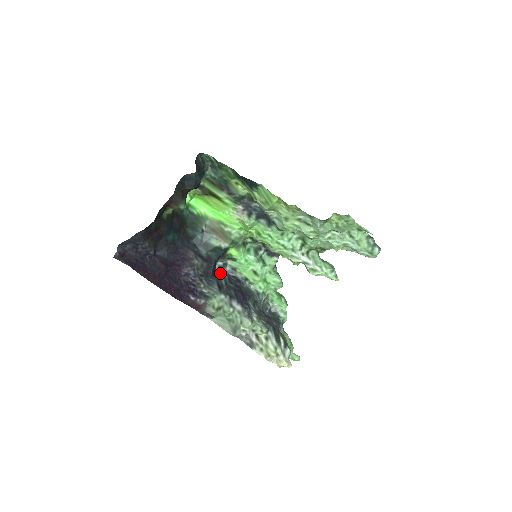
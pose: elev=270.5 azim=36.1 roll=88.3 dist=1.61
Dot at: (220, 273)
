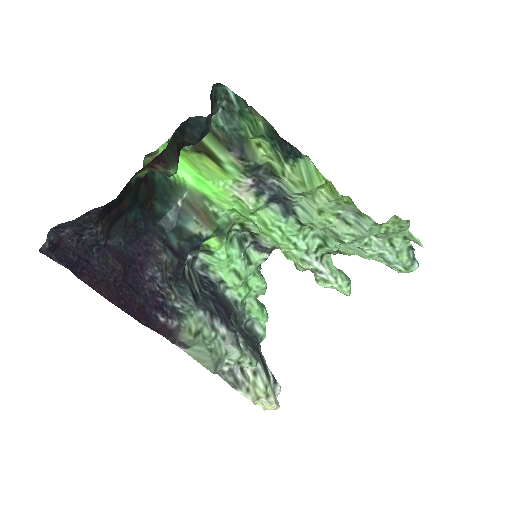
Dot at: (190, 272)
